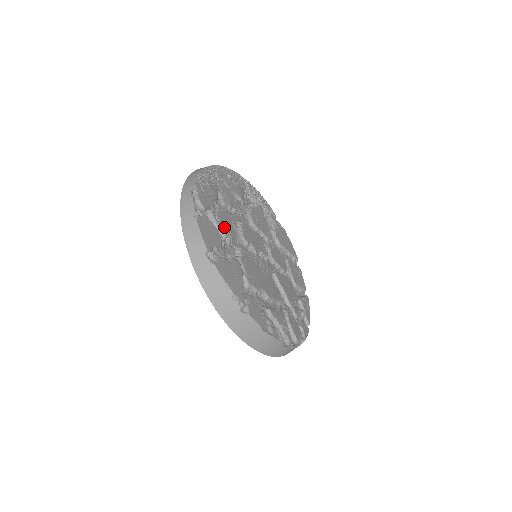
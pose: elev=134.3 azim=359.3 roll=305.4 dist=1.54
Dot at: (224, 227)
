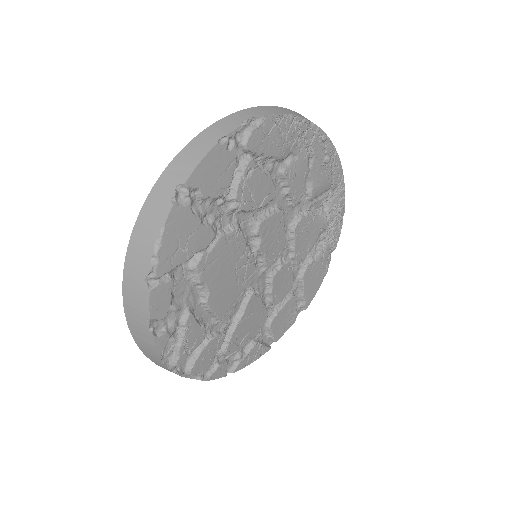
Dot at: (246, 189)
